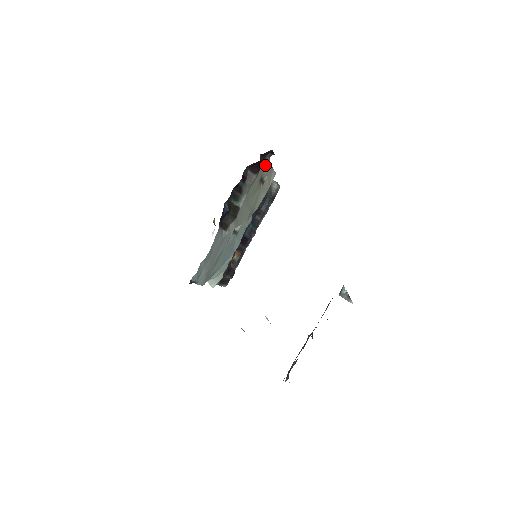
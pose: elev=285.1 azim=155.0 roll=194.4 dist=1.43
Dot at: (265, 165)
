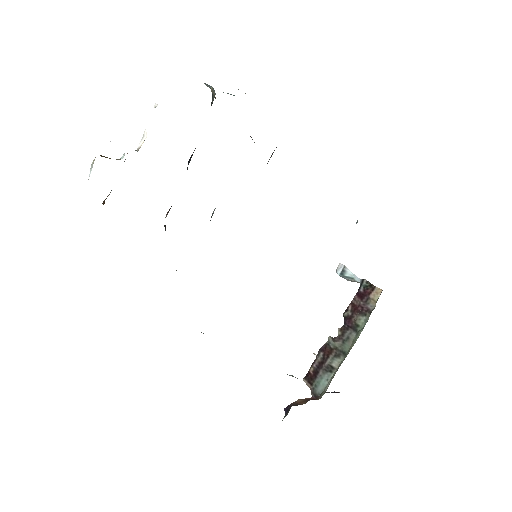
Dot at: occluded
